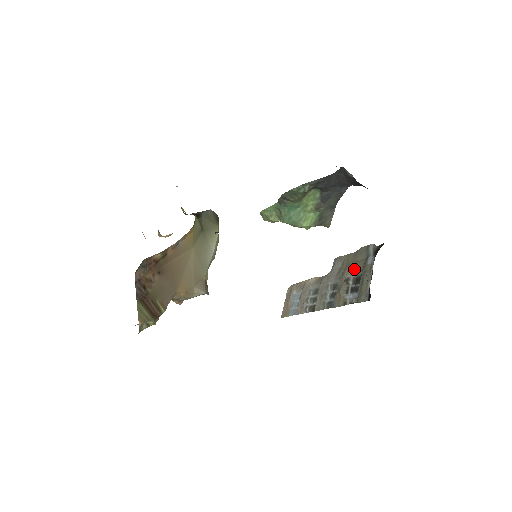
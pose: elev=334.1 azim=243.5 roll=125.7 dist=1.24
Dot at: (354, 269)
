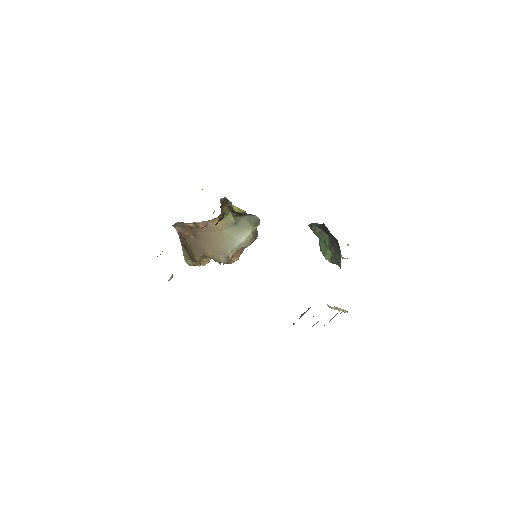
Dot at: occluded
